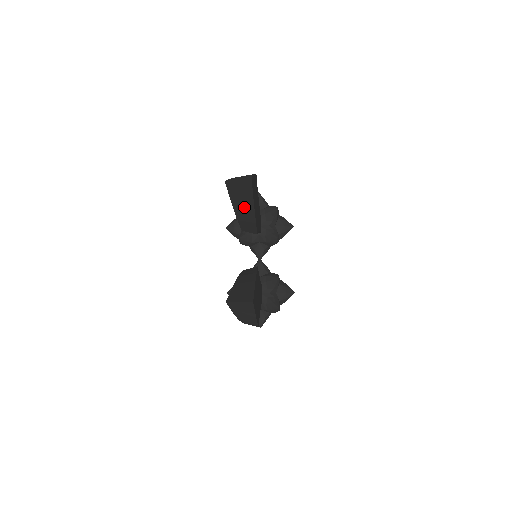
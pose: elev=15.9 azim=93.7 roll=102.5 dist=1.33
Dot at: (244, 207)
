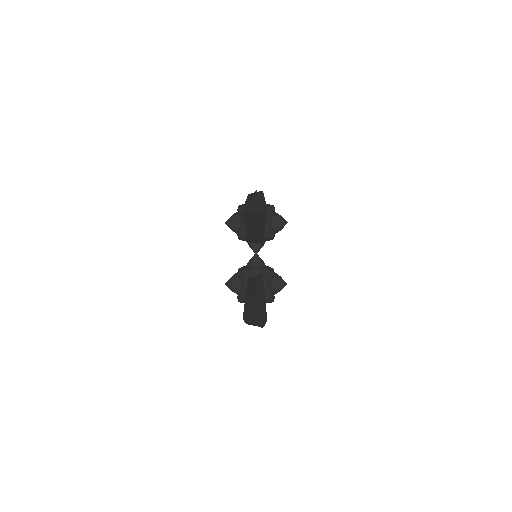
Dot at: (256, 229)
